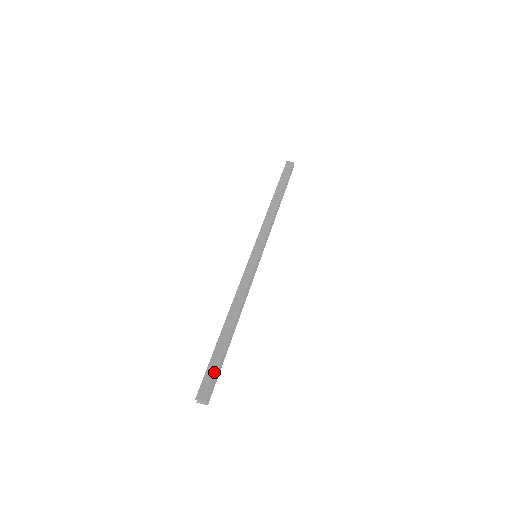
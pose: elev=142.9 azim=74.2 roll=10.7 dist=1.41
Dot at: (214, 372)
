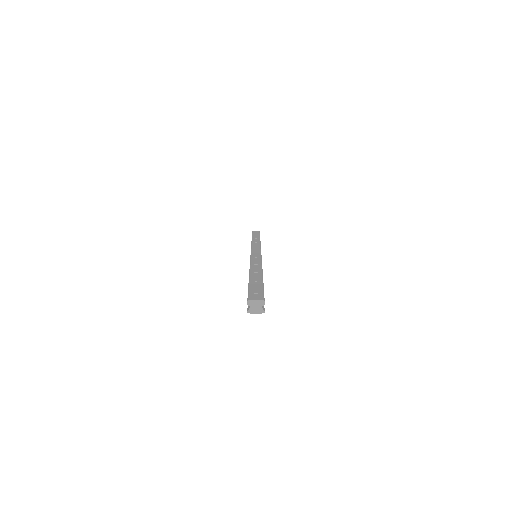
Dot at: (260, 289)
